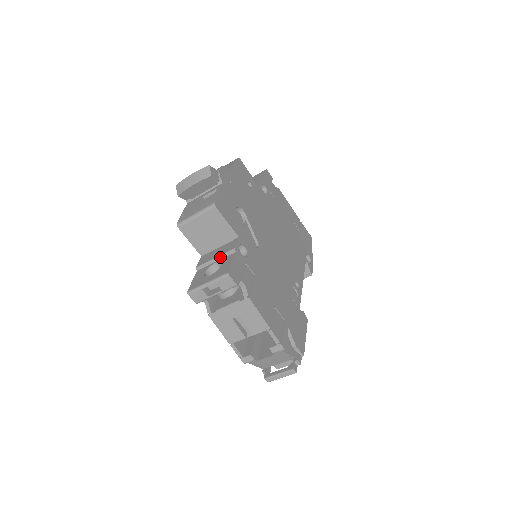
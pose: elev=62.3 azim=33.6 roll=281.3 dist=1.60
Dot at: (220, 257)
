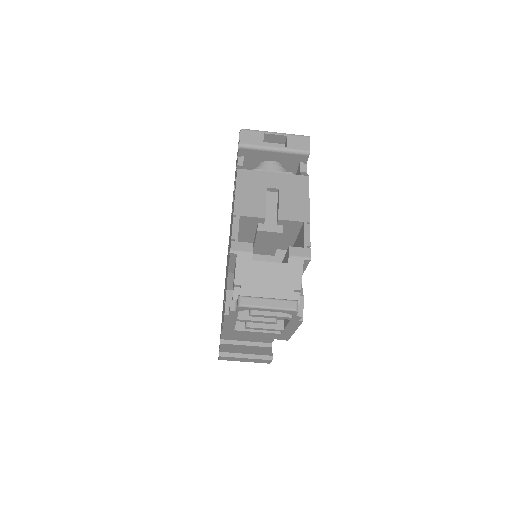
Dot at: occluded
